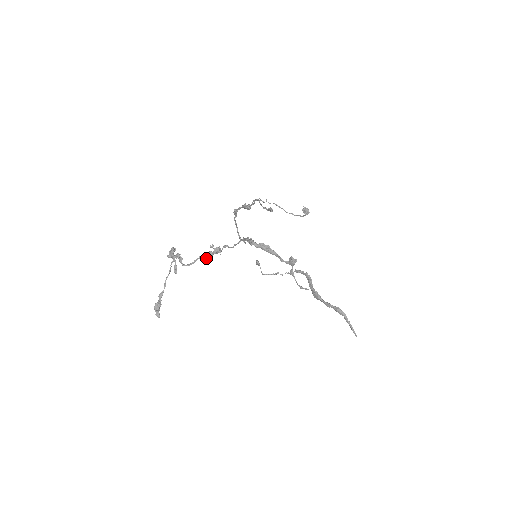
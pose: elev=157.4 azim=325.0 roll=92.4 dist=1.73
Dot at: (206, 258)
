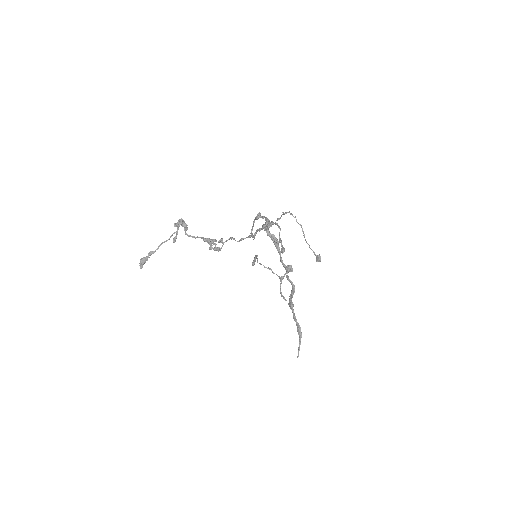
Dot at: (207, 242)
